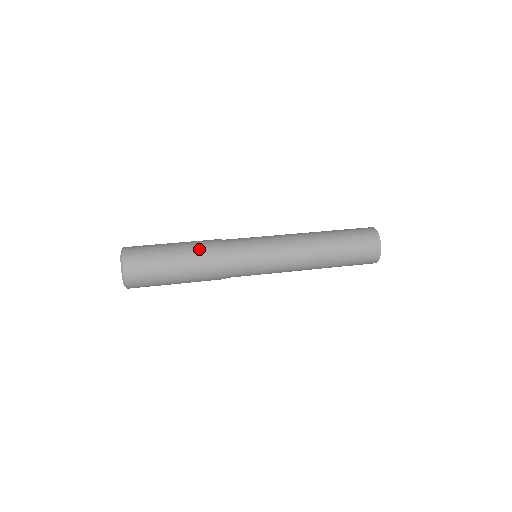
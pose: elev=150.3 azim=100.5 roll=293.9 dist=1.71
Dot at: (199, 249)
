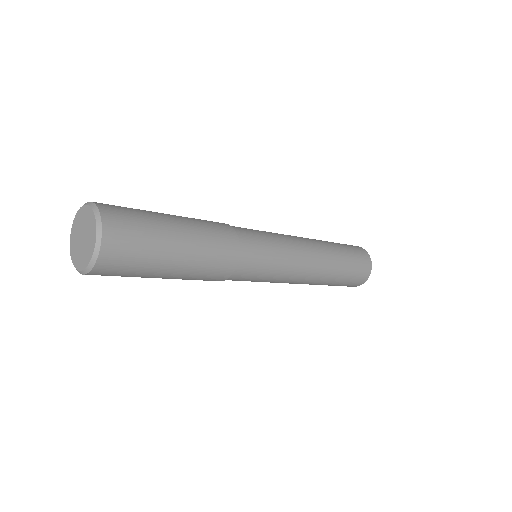
Dot at: (199, 219)
